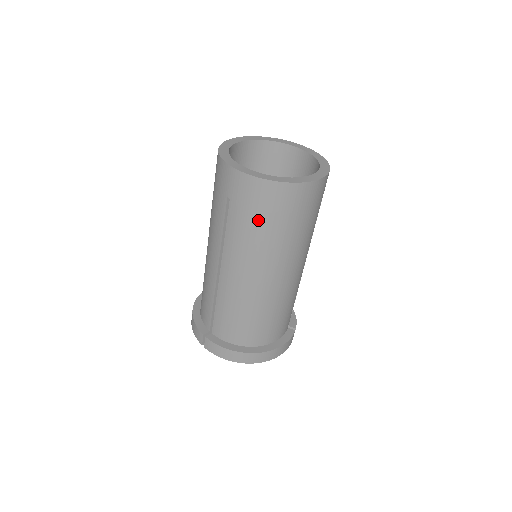
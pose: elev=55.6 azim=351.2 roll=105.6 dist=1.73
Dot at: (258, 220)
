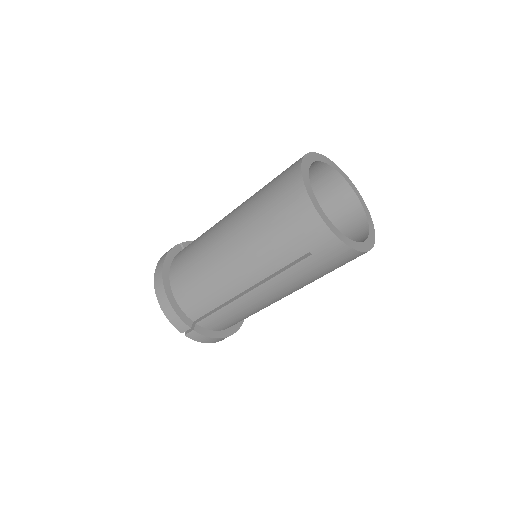
Dot at: (325, 271)
